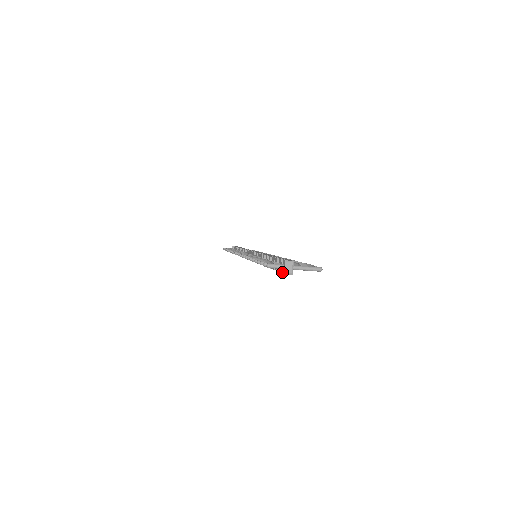
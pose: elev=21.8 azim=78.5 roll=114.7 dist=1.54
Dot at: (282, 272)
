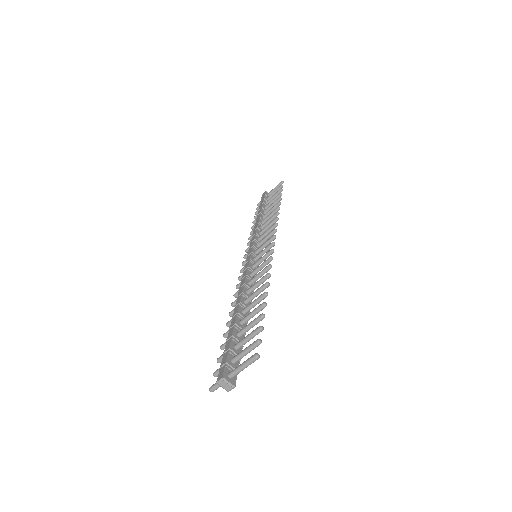
Dot at: occluded
